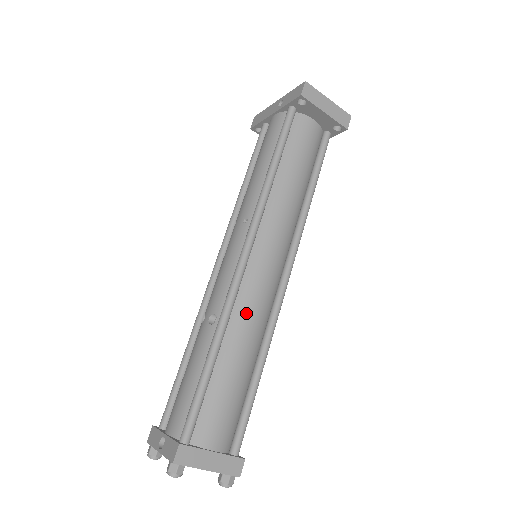
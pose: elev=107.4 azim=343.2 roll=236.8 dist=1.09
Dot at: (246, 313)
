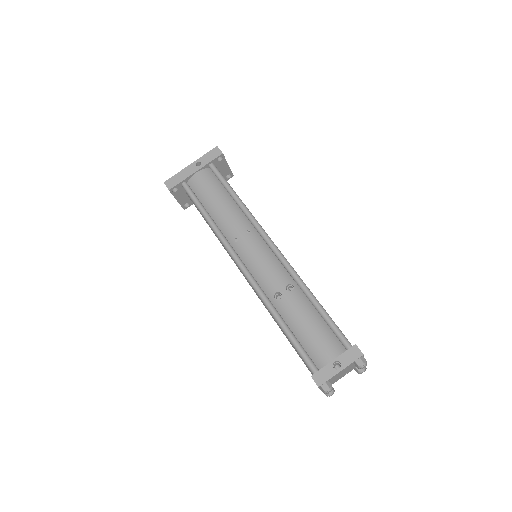
Dot at: occluded
